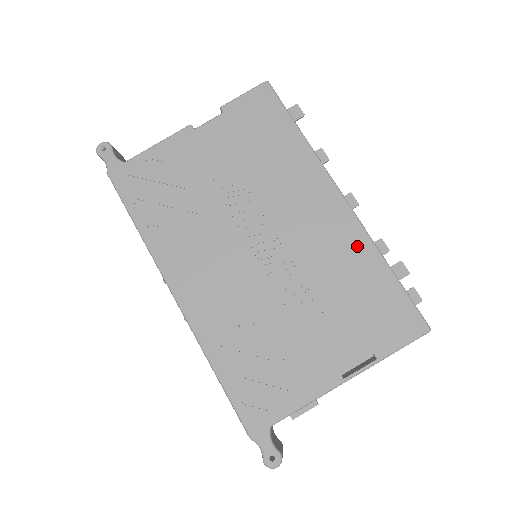
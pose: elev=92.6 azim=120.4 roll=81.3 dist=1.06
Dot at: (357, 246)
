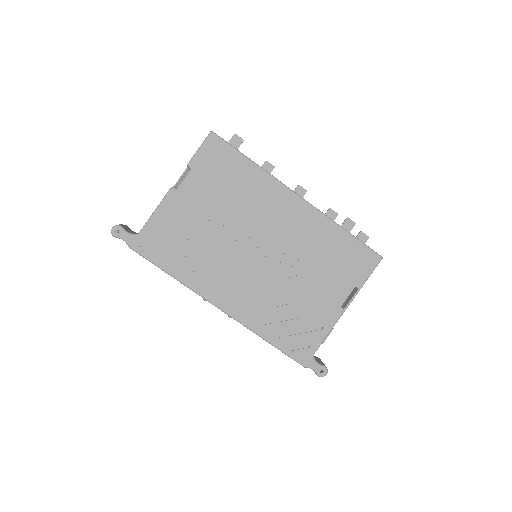
Dot at: (321, 225)
